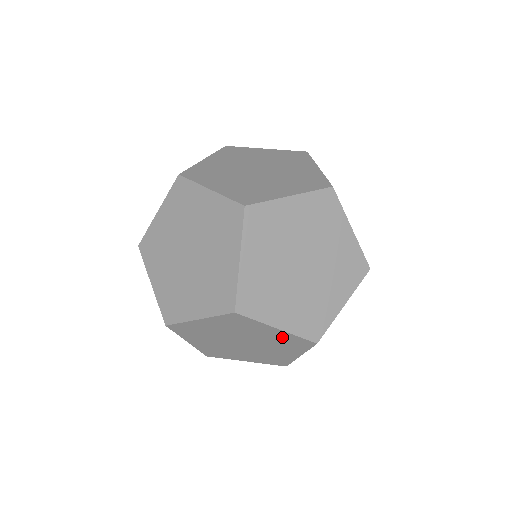
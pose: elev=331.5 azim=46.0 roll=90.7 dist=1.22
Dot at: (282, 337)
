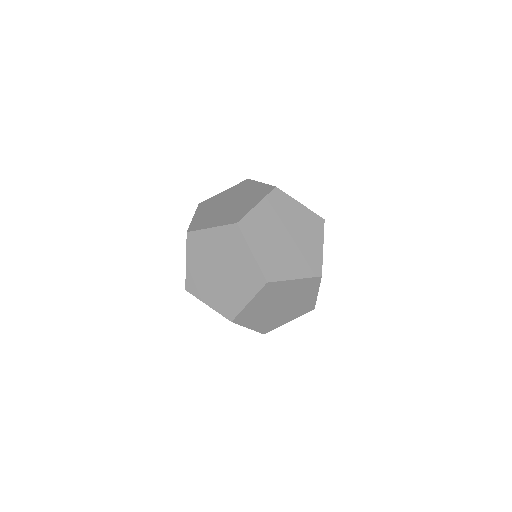
Dot at: (301, 285)
